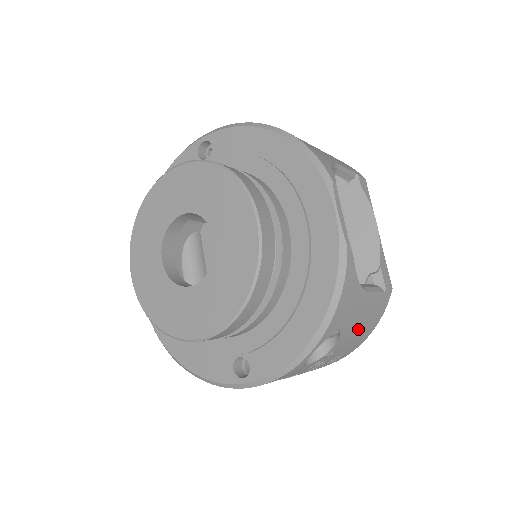
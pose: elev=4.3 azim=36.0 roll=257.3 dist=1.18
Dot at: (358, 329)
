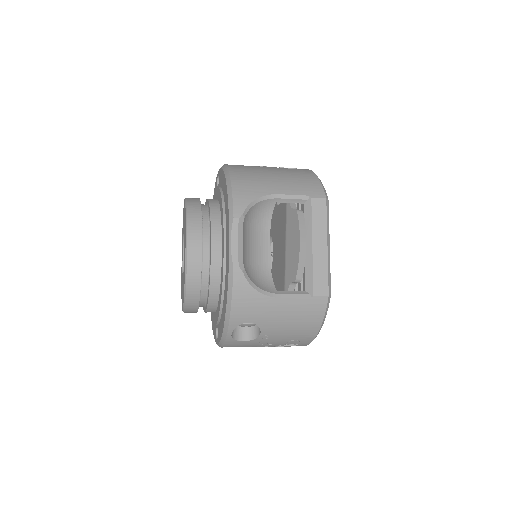
Dot at: (287, 323)
